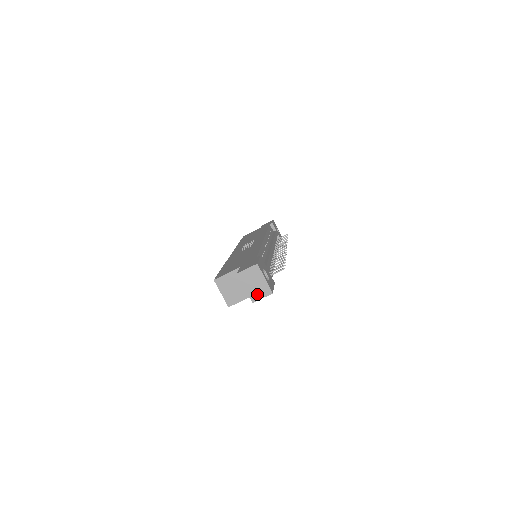
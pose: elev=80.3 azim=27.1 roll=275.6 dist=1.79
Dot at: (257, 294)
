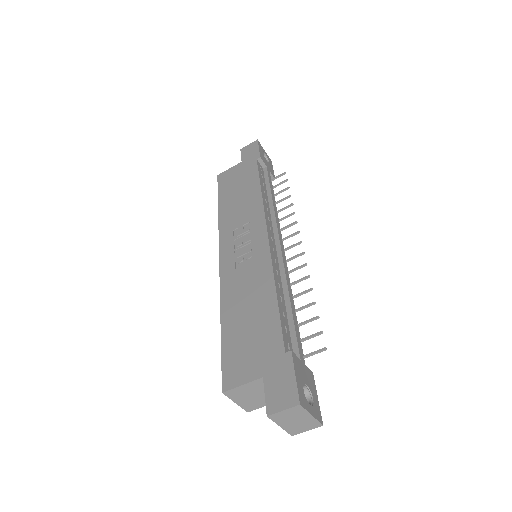
Dot at: (299, 429)
